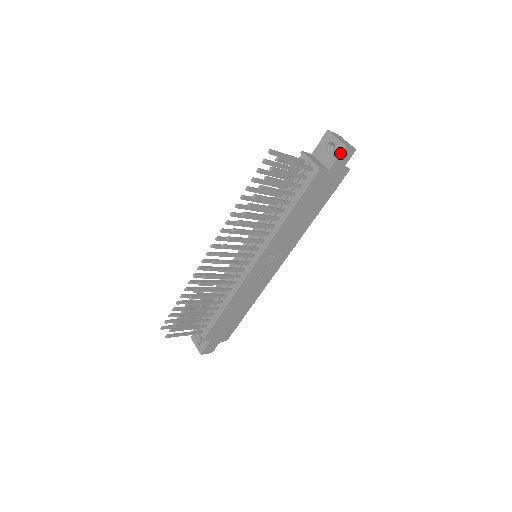
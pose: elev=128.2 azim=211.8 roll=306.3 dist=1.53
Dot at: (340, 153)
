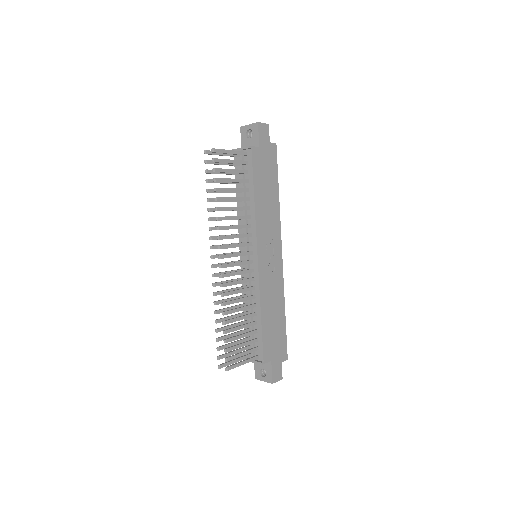
Dot at: (258, 130)
